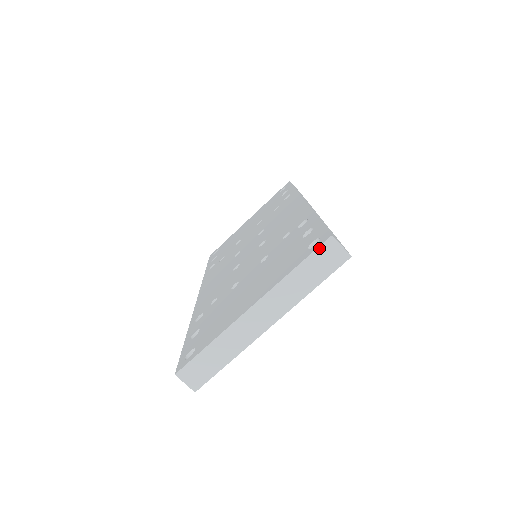
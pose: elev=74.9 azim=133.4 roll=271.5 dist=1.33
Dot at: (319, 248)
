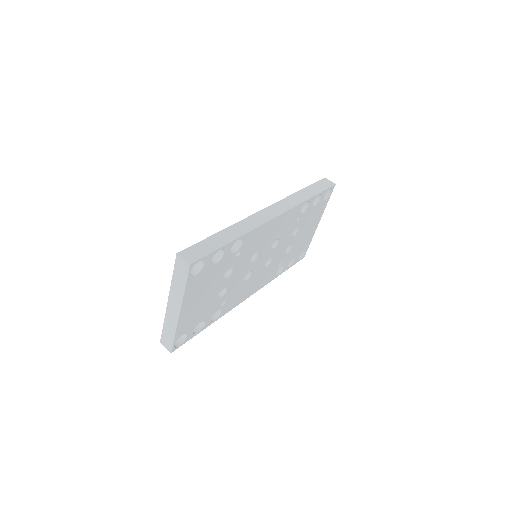
Dot at: (175, 262)
